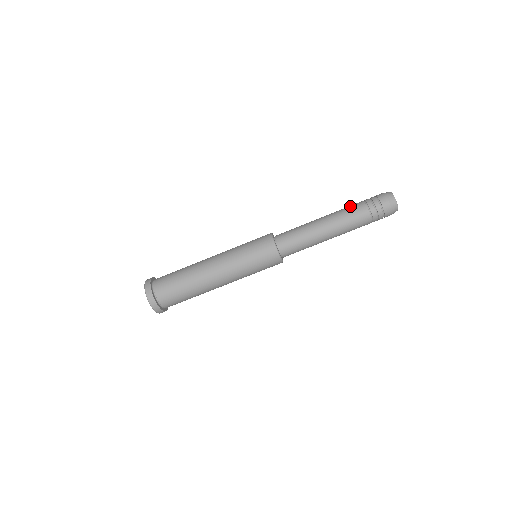
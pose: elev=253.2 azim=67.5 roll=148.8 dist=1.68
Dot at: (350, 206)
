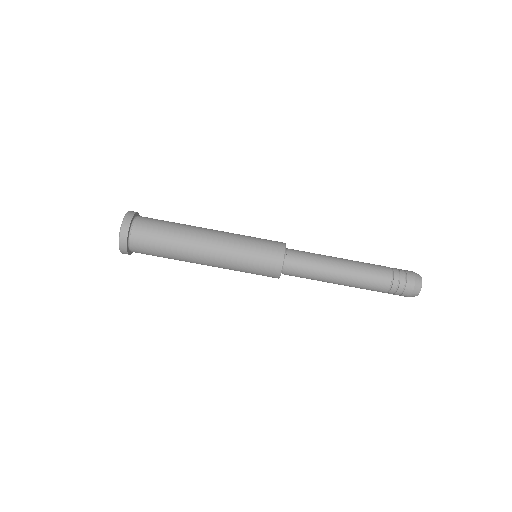
Dot at: (376, 267)
